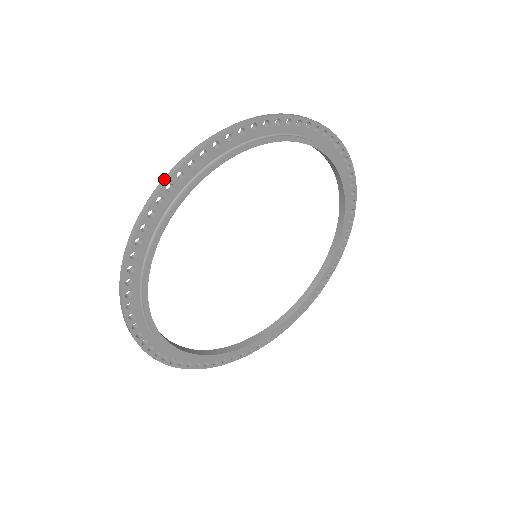
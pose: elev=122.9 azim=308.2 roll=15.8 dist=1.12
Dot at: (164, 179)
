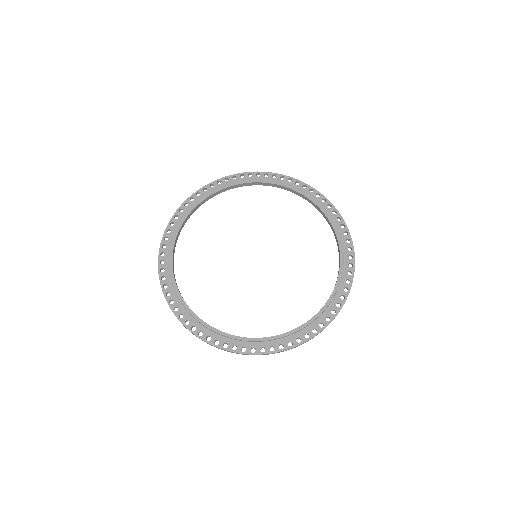
Dot at: (219, 180)
